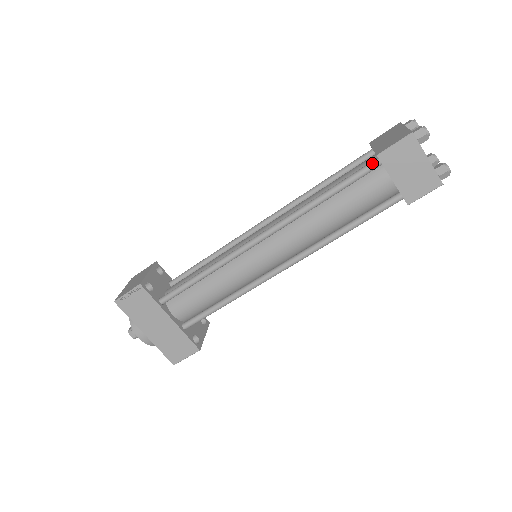
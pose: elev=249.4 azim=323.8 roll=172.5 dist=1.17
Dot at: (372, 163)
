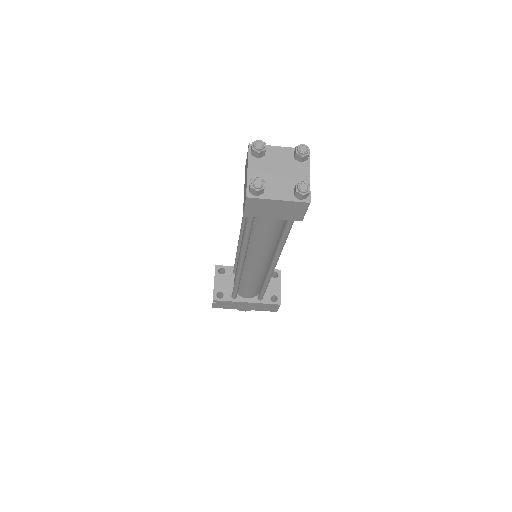
Dot at: occluded
